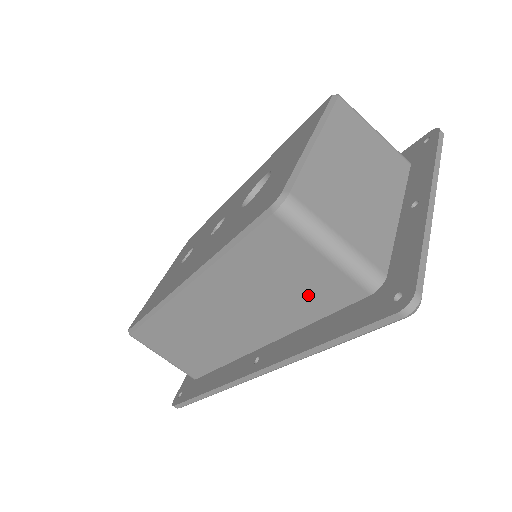
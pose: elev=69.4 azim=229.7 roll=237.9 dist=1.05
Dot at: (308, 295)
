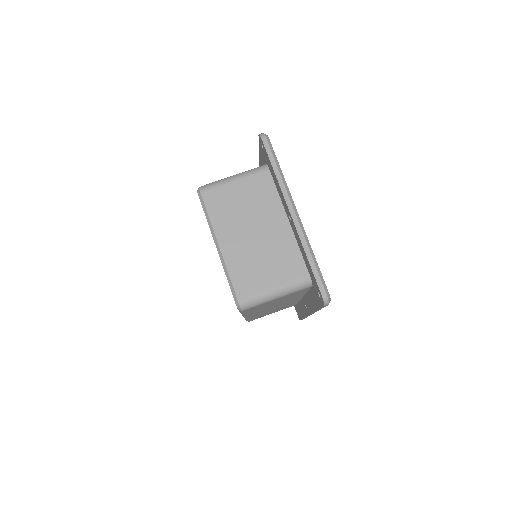
Dot at: (291, 296)
